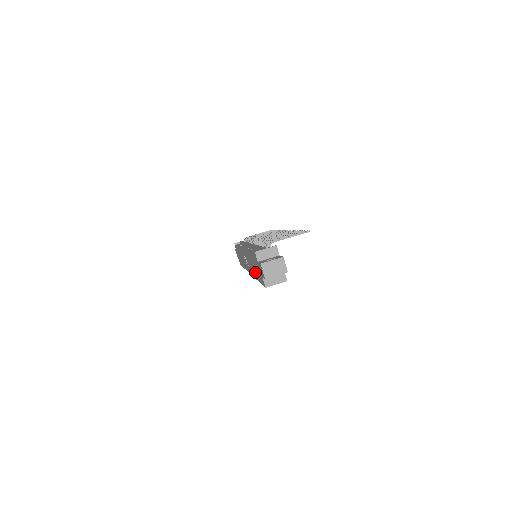
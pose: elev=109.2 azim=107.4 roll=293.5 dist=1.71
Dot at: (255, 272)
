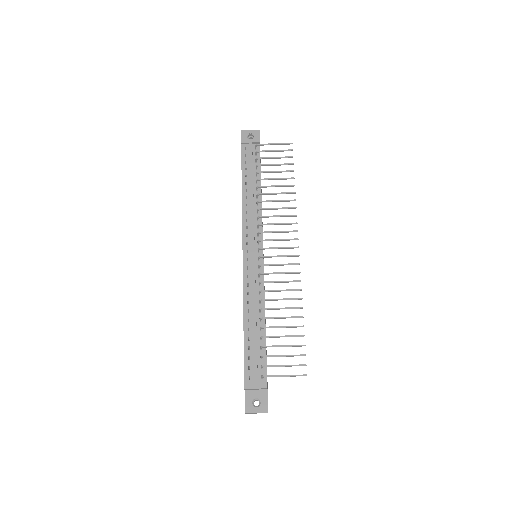
Dot at: occluded
